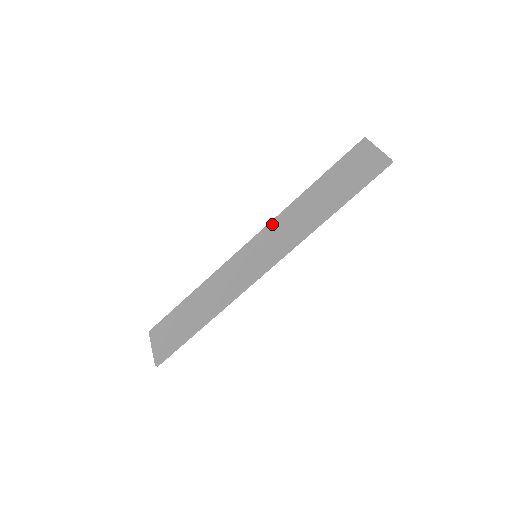
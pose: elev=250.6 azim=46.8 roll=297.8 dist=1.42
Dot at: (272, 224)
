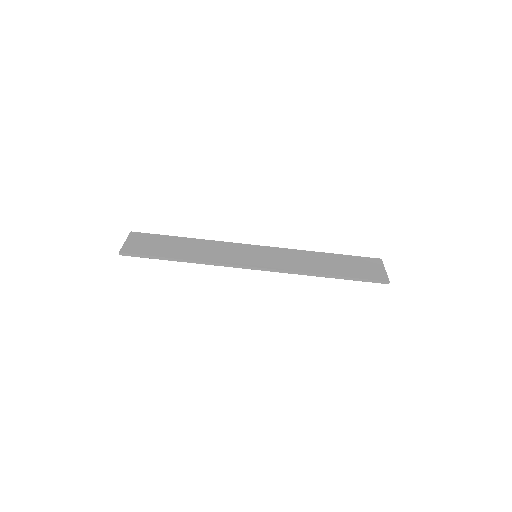
Dot at: (282, 250)
